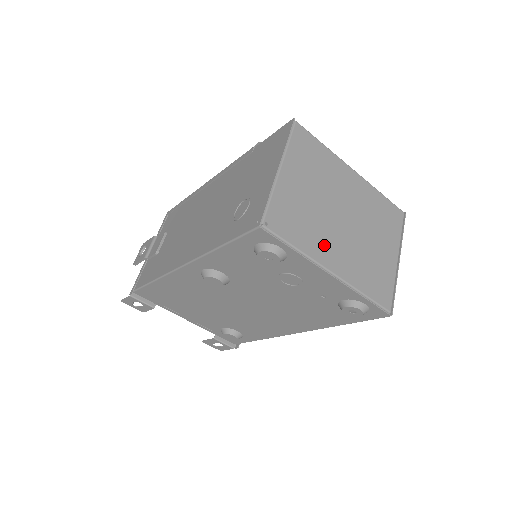
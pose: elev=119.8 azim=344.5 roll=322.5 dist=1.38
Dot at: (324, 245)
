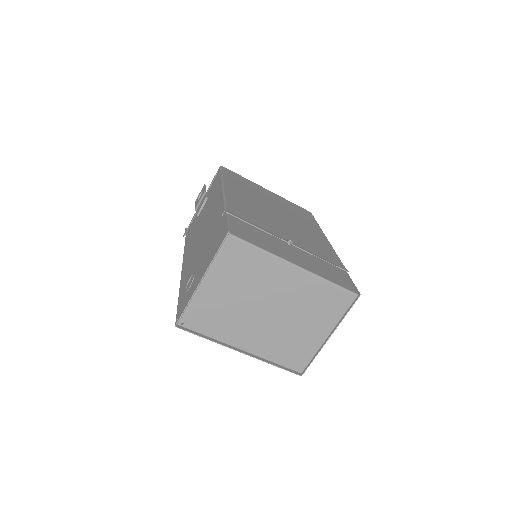
Dot at: (239, 333)
